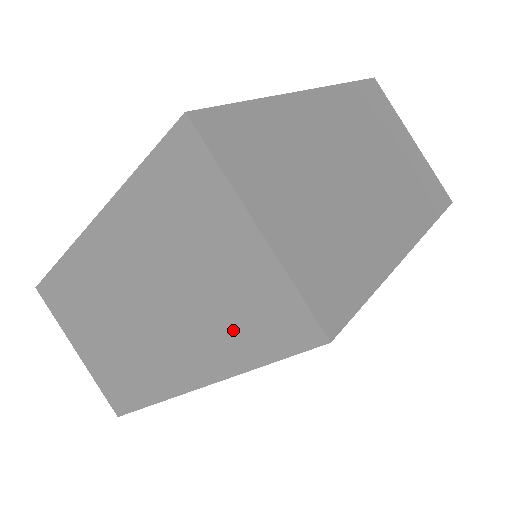
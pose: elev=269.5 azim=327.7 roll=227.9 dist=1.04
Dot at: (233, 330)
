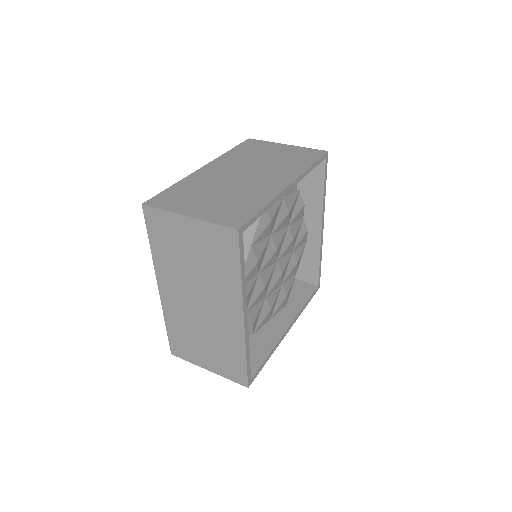
Dot at: (295, 162)
